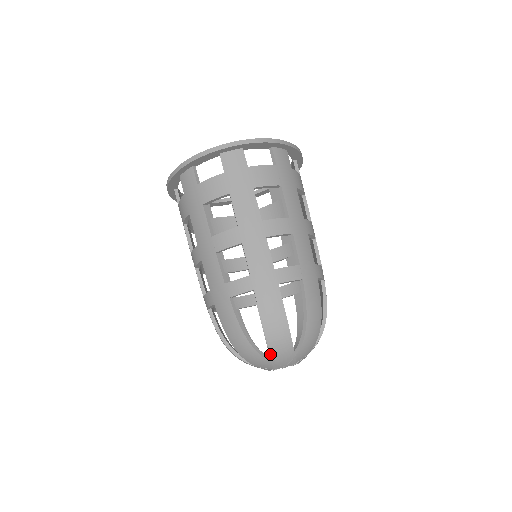
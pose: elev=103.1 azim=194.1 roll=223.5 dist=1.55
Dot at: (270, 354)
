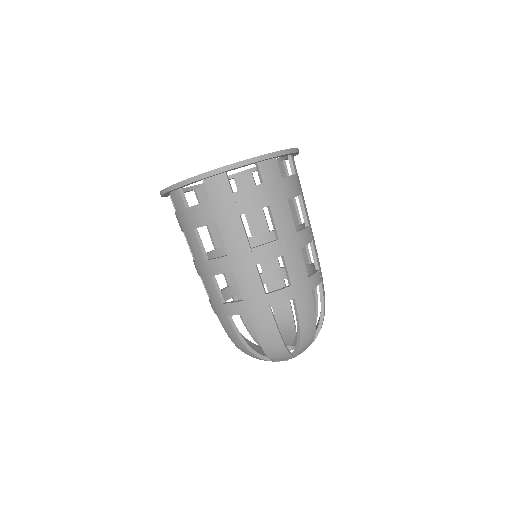
Dot at: occluded
